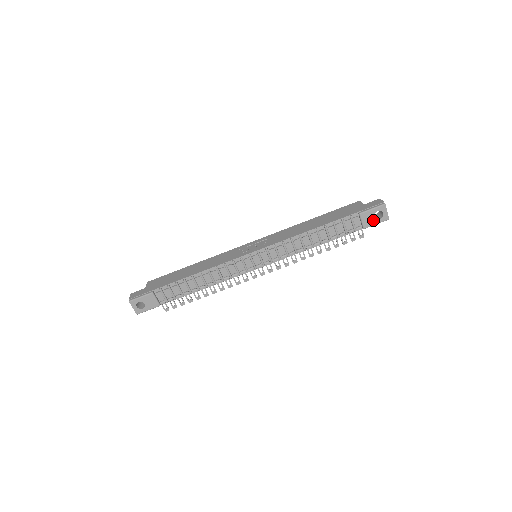
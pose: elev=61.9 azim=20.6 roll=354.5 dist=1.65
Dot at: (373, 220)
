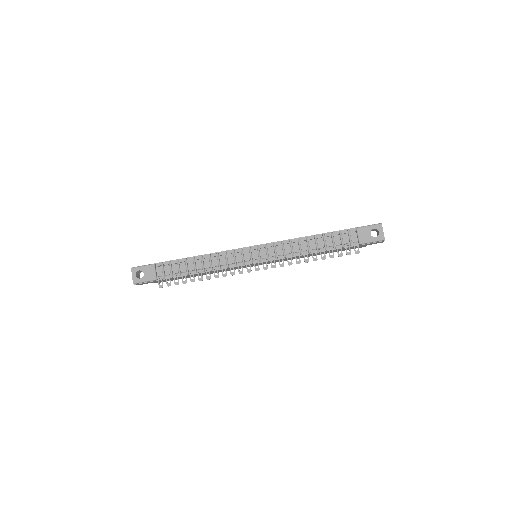
Dot at: (369, 237)
